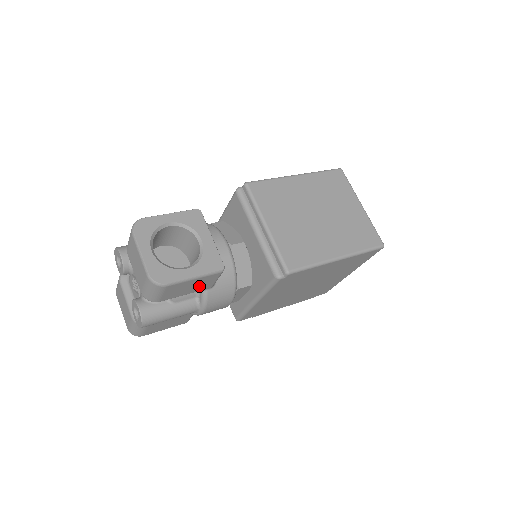
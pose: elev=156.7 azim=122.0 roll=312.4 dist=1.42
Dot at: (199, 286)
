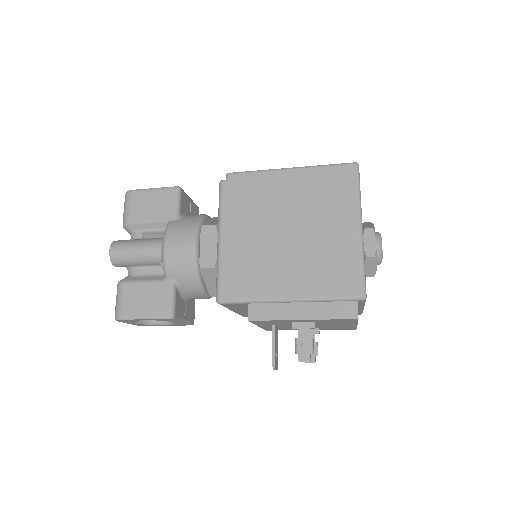
Dot at: (161, 209)
